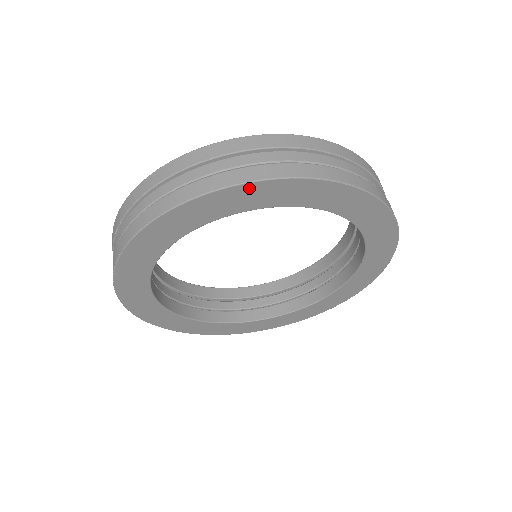
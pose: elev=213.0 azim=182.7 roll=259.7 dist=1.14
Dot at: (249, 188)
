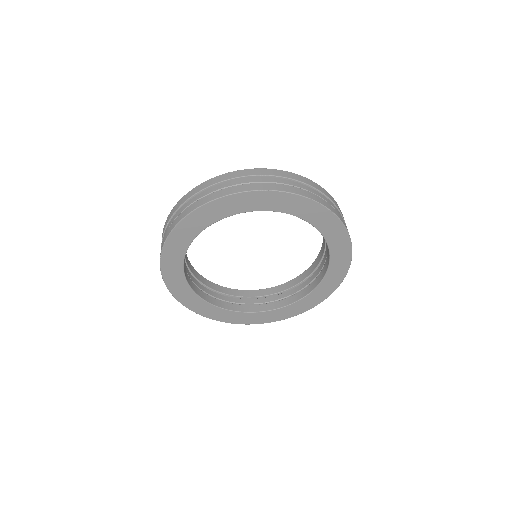
Dot at: (226, 200)
